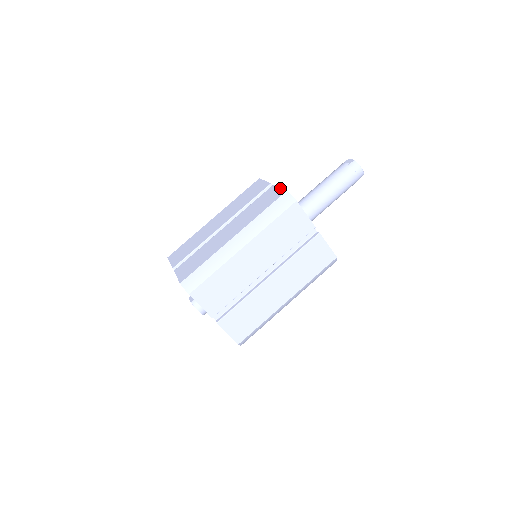
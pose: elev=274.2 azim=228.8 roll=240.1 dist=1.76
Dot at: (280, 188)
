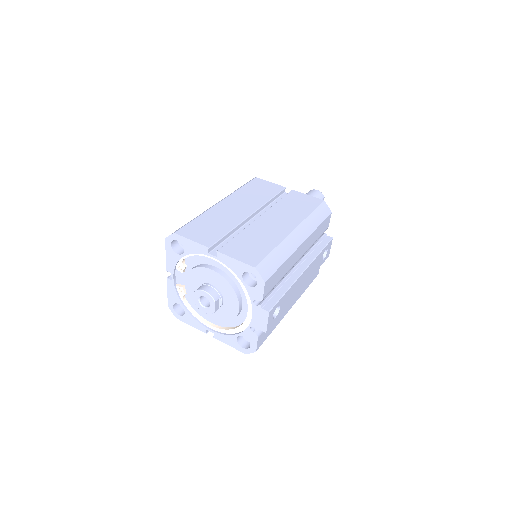
Dot at: occluded
